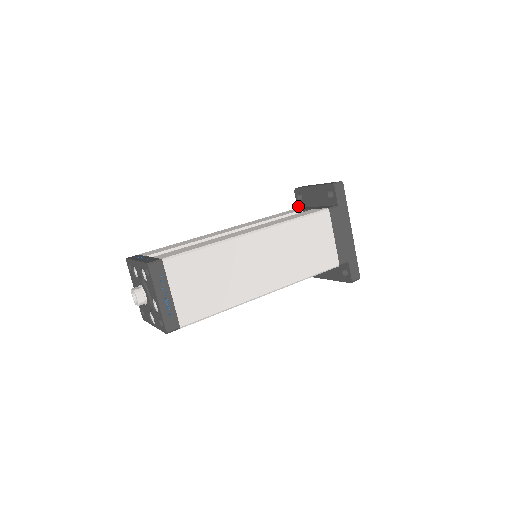
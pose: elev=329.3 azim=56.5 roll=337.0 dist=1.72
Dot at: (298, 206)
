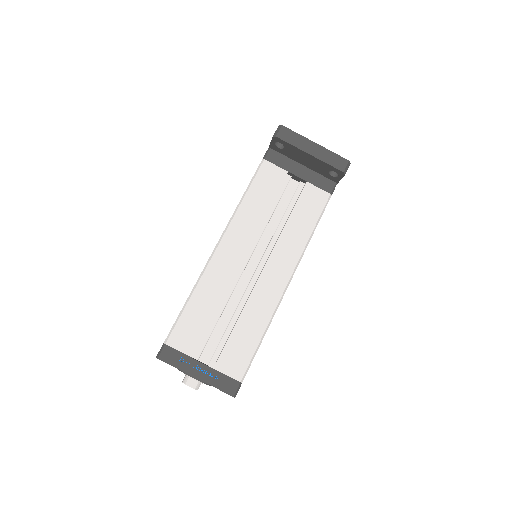
Dot at: (271, 147)
